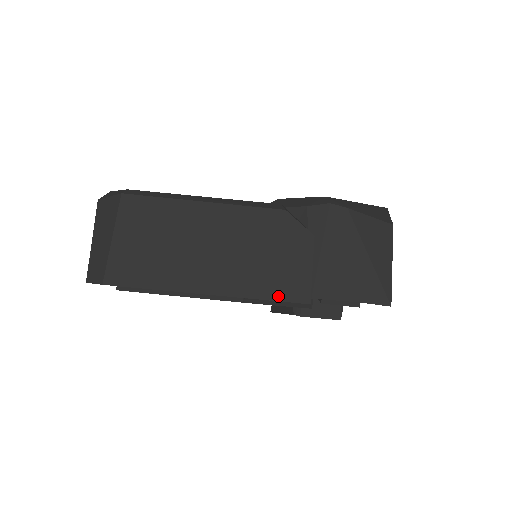
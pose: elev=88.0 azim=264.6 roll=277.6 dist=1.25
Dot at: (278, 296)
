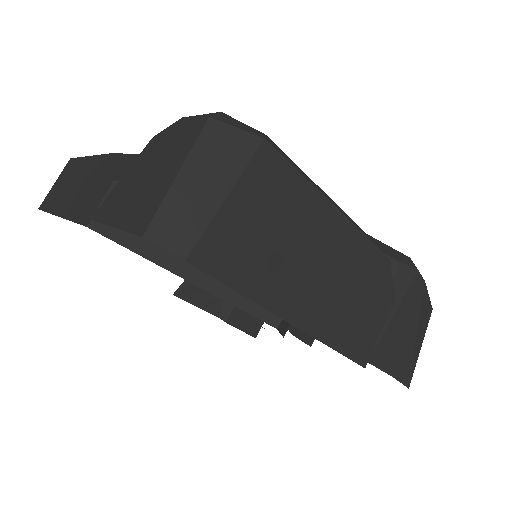
Dot at: (347, 351)
